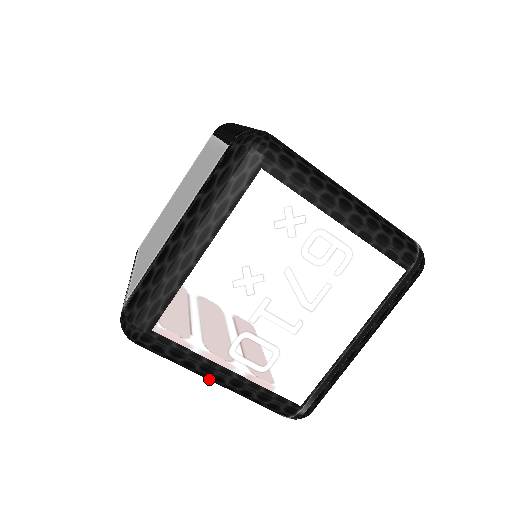
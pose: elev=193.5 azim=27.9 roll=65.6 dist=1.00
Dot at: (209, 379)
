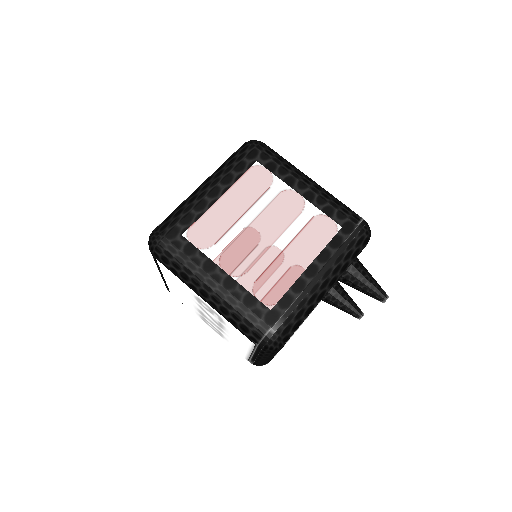
Dot at: occluded
